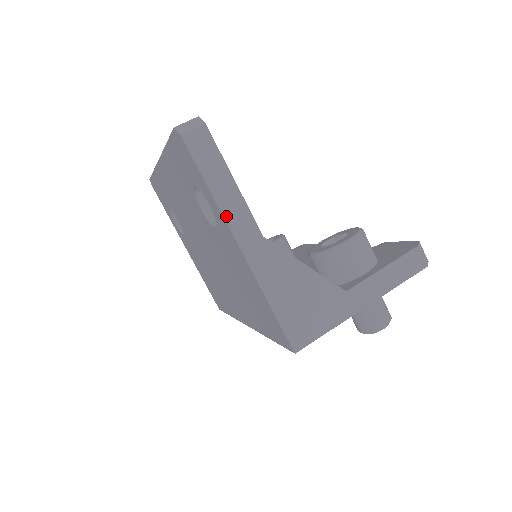
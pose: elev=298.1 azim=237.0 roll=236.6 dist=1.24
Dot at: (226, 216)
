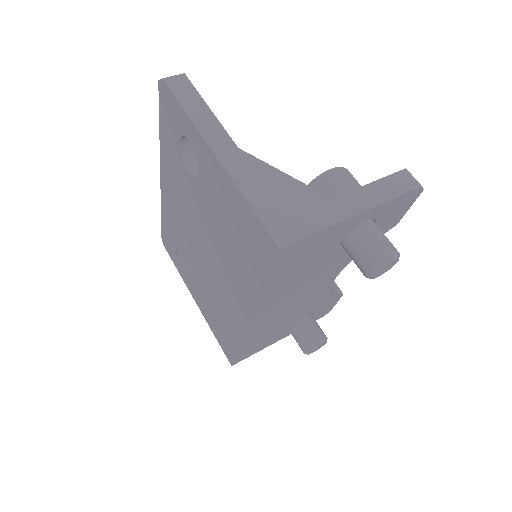
Dot at: (201, 131)
